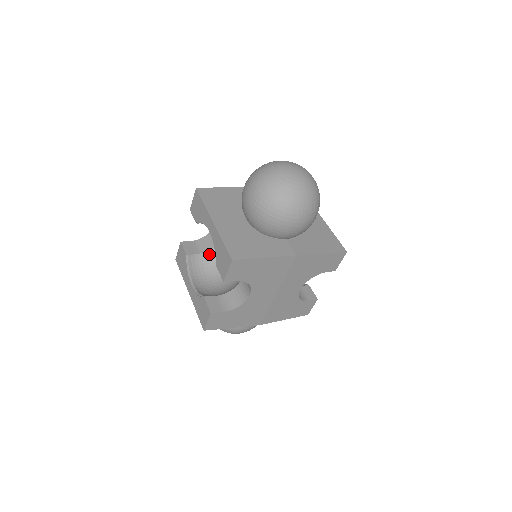
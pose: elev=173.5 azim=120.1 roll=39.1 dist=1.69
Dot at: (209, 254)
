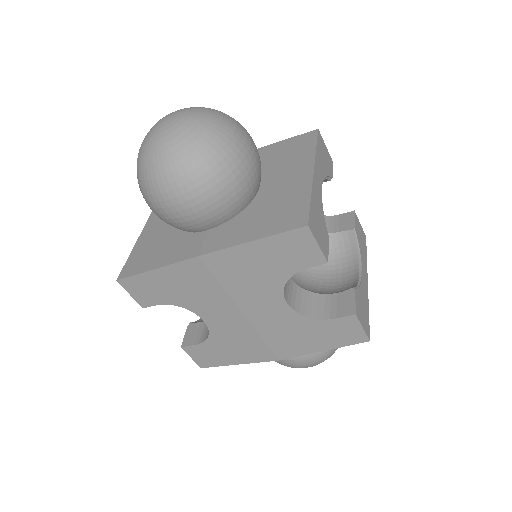
Dot at: occluded
